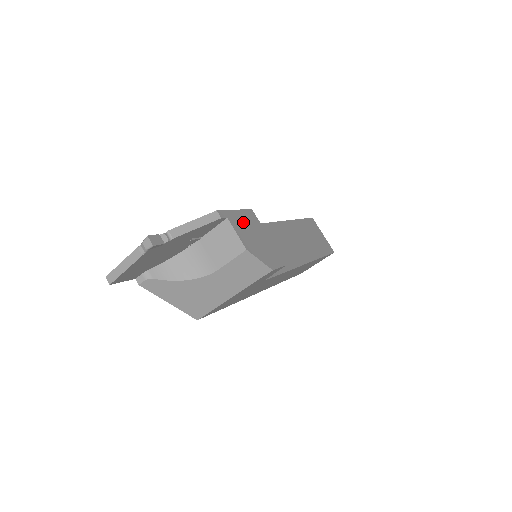
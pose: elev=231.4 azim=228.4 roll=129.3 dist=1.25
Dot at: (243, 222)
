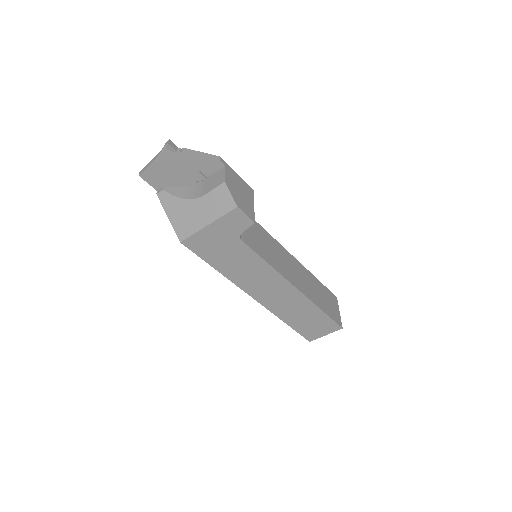
Dot at: (238, 180)
